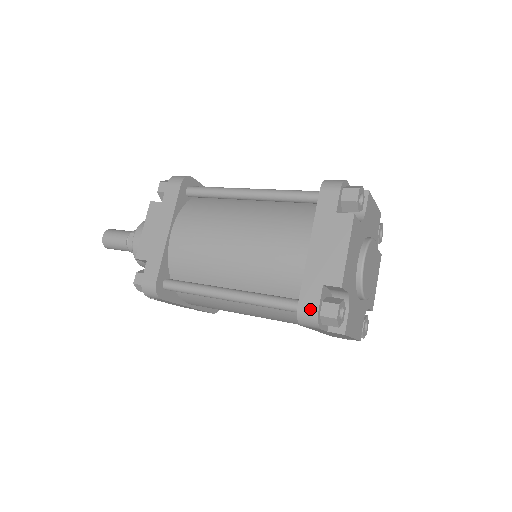
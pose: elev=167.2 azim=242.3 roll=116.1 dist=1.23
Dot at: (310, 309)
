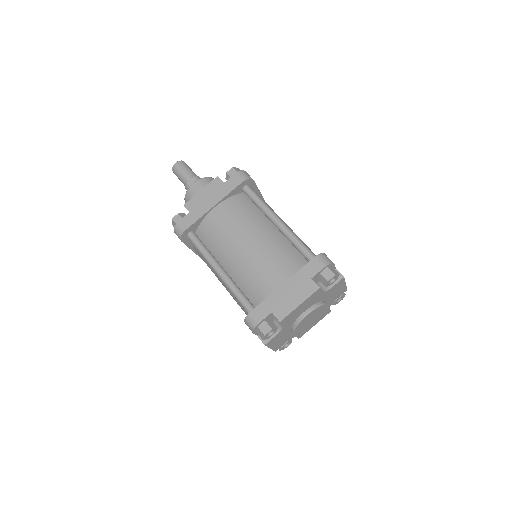
Dot at: (255, 319)
